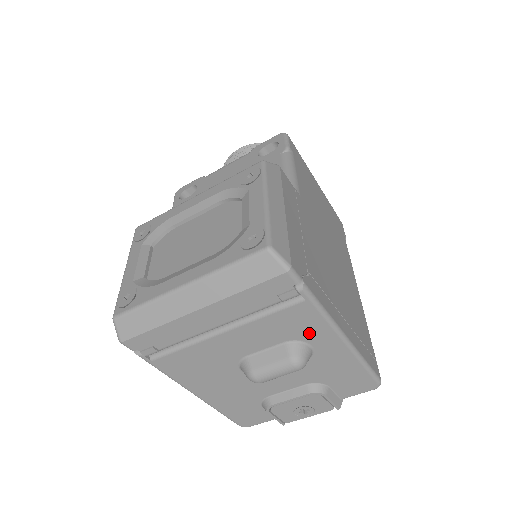
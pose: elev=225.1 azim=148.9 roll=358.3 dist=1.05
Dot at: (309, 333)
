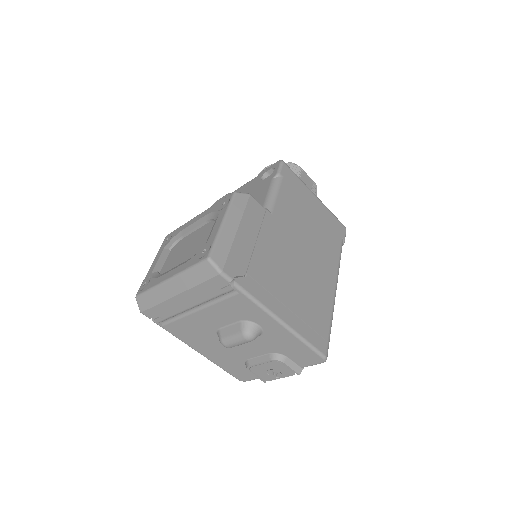
Dot at: (253, 316)
